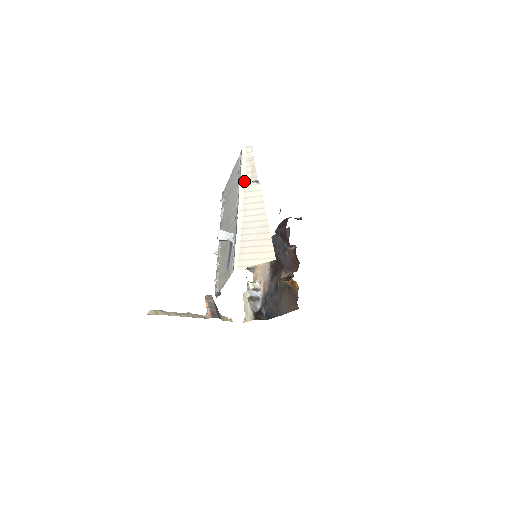
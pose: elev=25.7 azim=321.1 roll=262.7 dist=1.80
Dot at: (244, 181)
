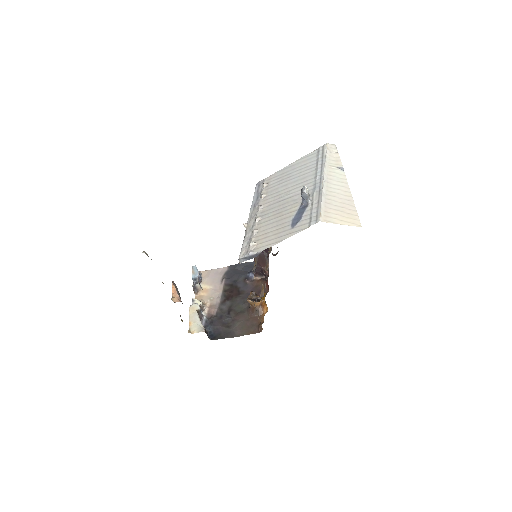
Dot at: (329, 164)
